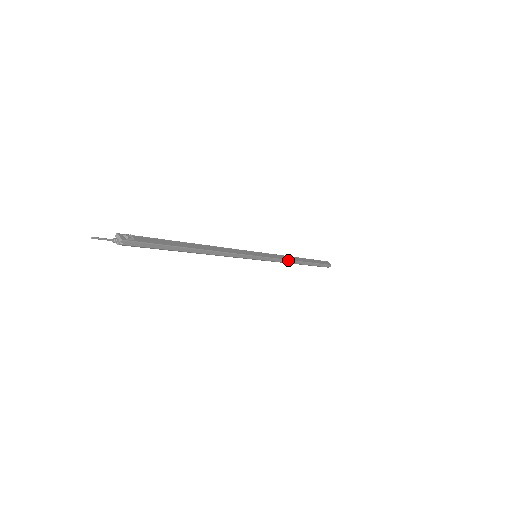
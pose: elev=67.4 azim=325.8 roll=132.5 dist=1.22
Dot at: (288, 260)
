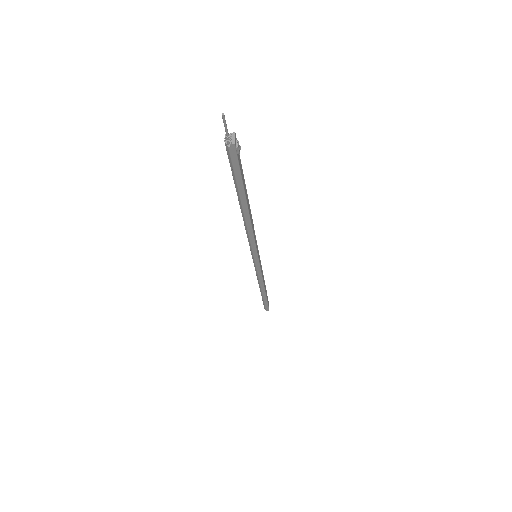
Dot at: (263, 280)
